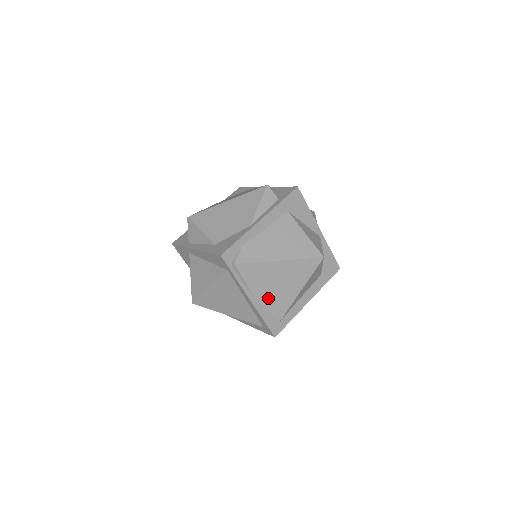
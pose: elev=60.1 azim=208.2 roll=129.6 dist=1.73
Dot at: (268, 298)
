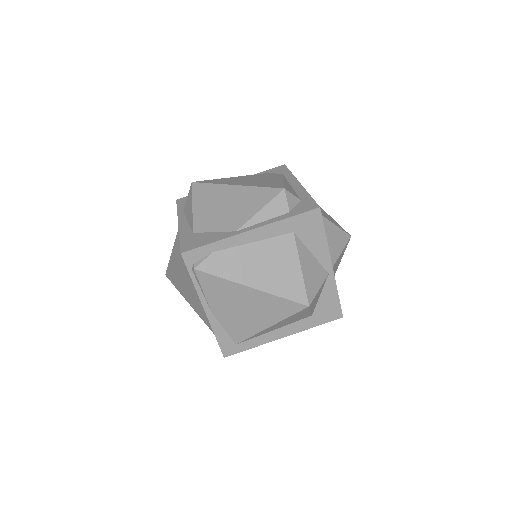
Dot at: (227, 317)
